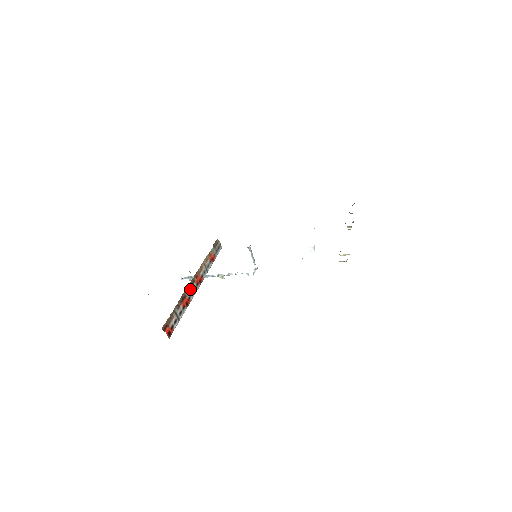
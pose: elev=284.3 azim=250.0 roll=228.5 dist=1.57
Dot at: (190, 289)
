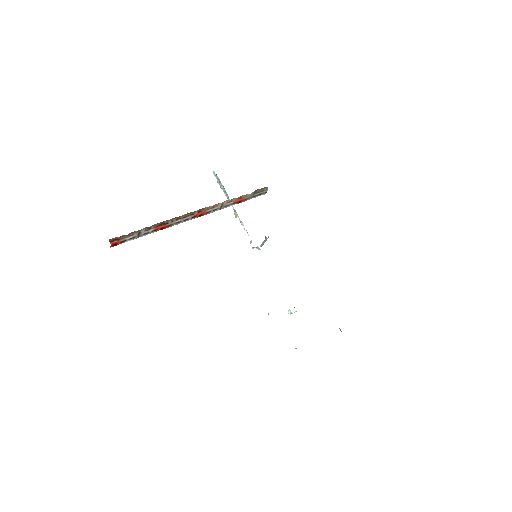
Dot at: (180, 219)
